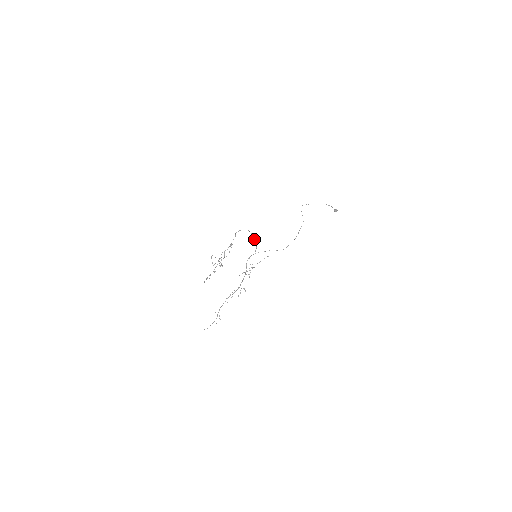
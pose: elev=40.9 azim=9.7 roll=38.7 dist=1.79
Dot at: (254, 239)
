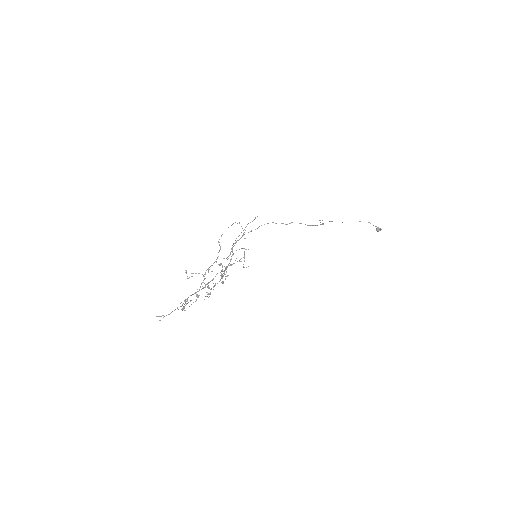
Dot at: occluded
